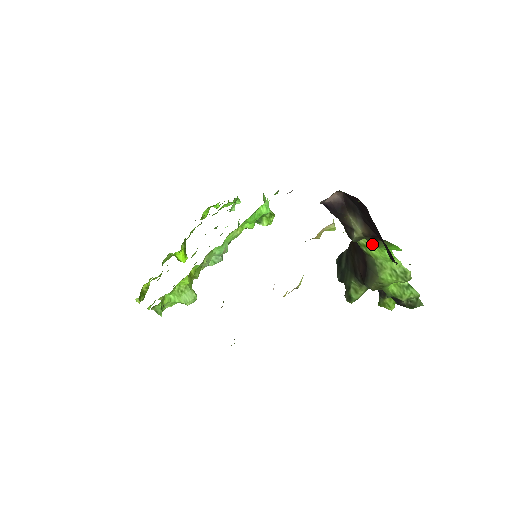
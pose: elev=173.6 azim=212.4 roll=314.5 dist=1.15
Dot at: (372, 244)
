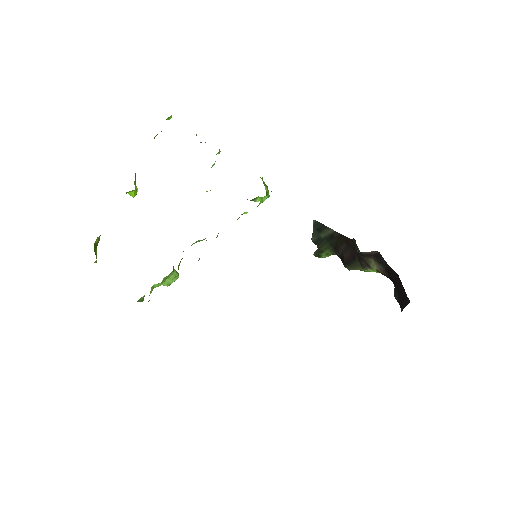
Dot at: occluded
